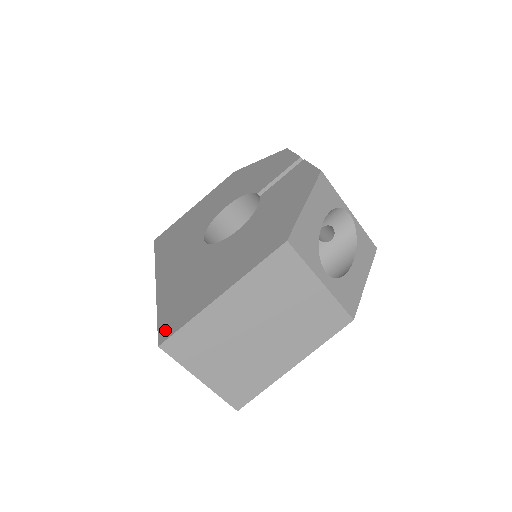
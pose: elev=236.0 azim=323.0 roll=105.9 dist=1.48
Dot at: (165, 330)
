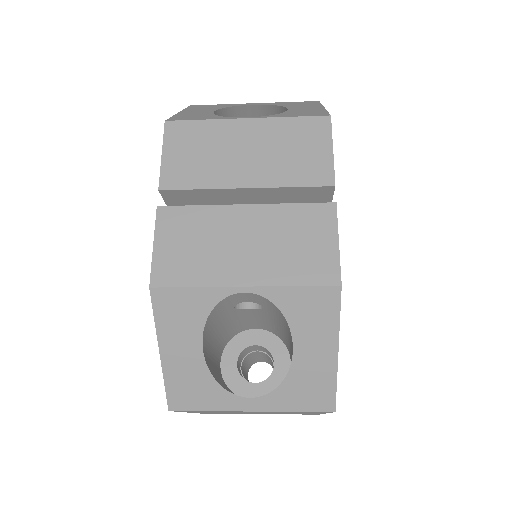
Dot at: occluded
